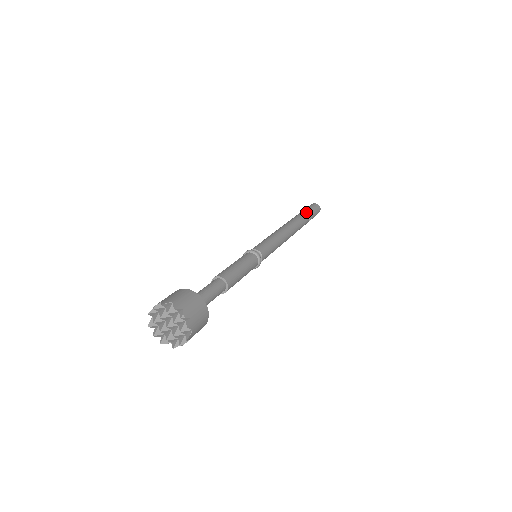
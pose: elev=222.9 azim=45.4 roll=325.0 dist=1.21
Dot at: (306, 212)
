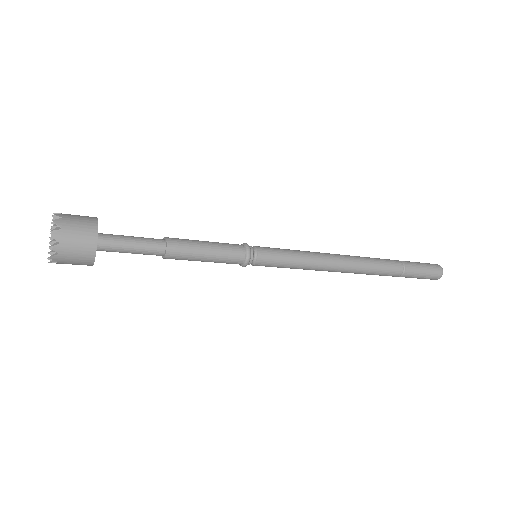
Dot at: (399, 261)
